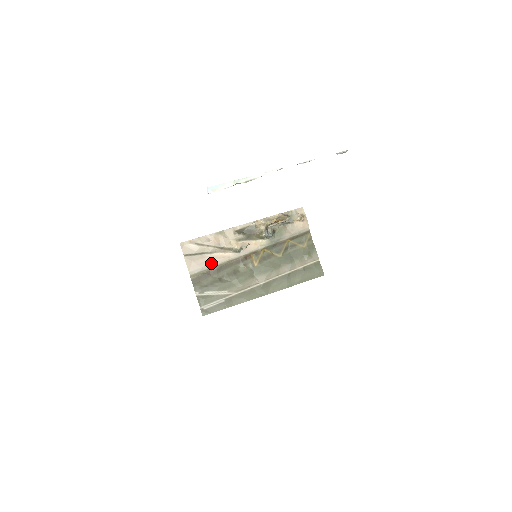
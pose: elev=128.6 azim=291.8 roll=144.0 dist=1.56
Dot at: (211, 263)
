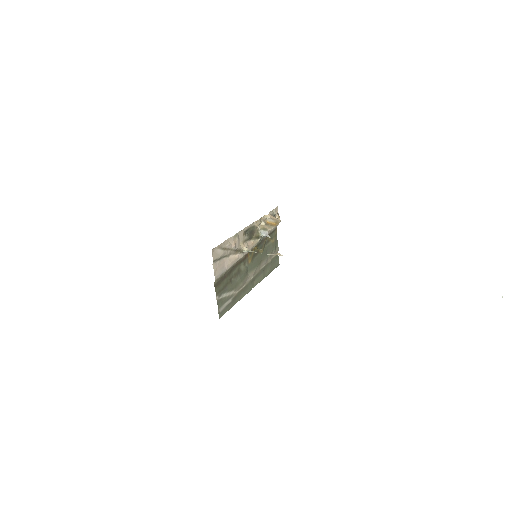
Dot at: (228, 266)
